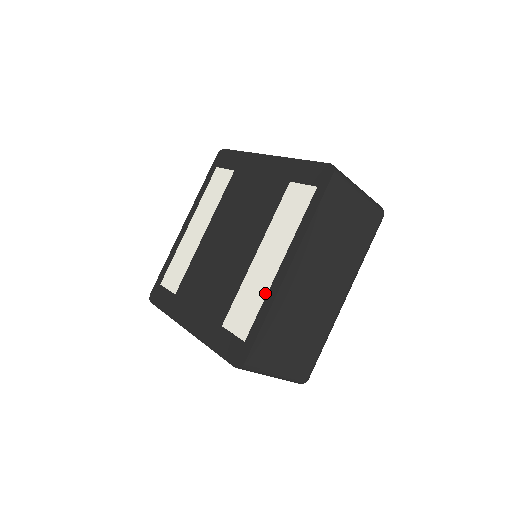
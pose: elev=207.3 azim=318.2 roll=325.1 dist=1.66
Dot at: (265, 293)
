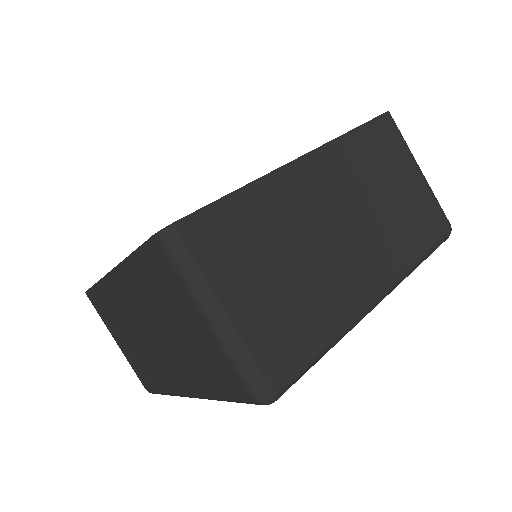
Dot at: occluded
